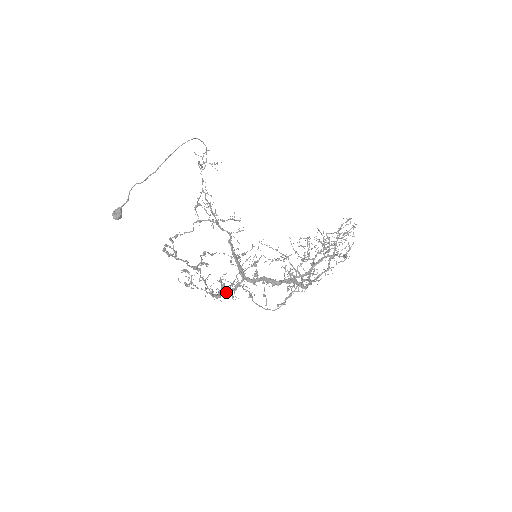
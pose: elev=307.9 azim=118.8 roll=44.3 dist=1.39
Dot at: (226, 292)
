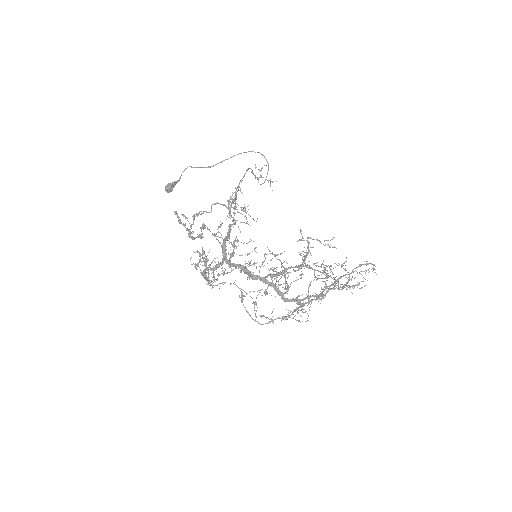
Dot at: (208, 269)
